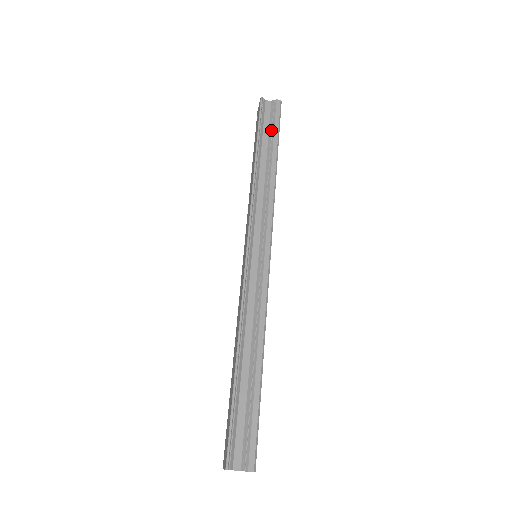
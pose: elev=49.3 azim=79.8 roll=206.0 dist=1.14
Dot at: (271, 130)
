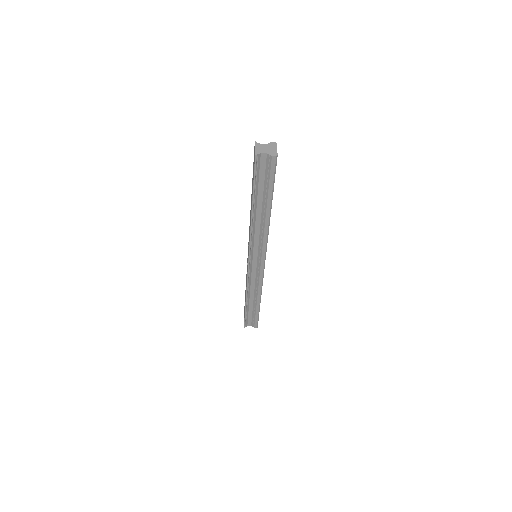
Dot at: (266, 185)
